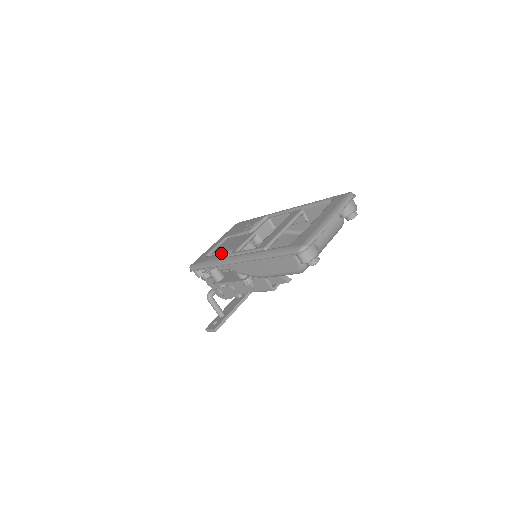
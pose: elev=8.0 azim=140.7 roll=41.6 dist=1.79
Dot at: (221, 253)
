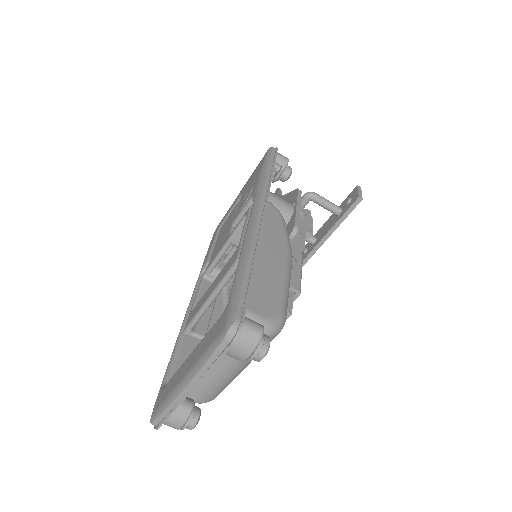
Dot at: (207, 255)
